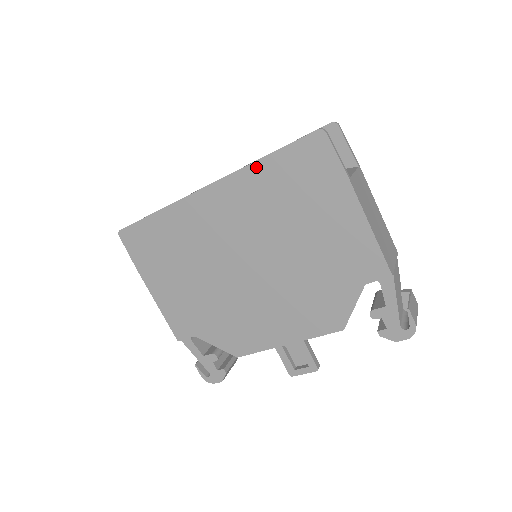
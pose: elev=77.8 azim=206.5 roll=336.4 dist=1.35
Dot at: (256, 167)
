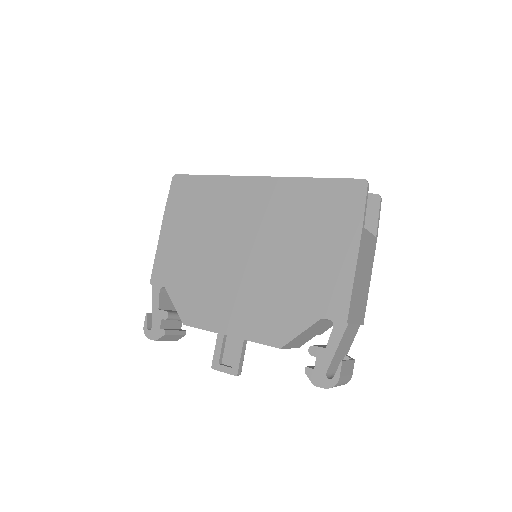
Dot at: (303, 182)
